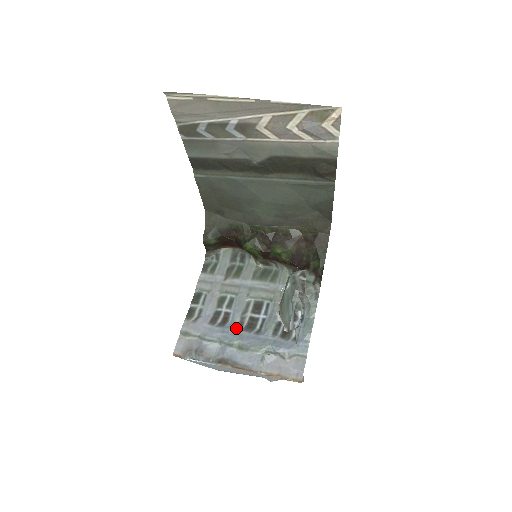
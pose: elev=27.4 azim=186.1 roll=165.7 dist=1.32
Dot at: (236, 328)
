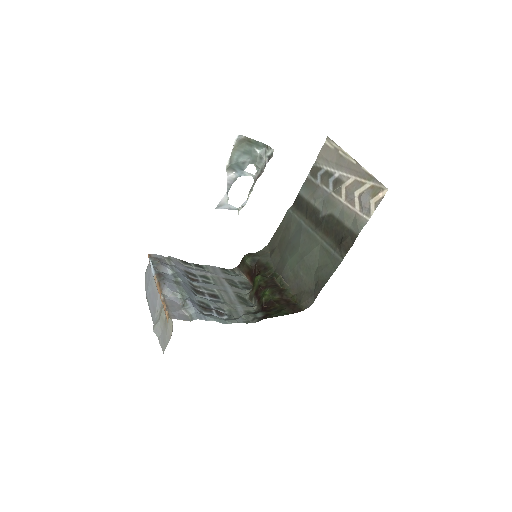
Dot at: (190, 282)
